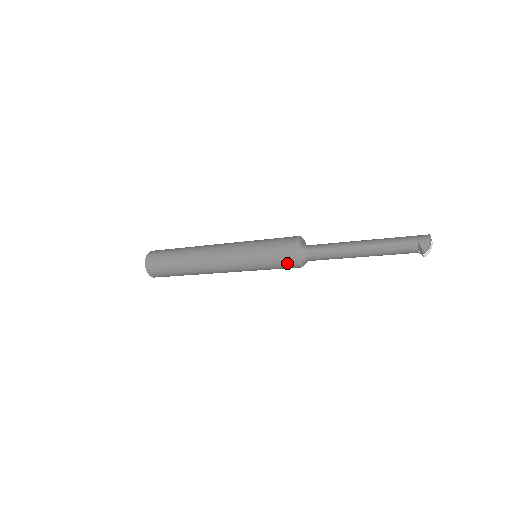
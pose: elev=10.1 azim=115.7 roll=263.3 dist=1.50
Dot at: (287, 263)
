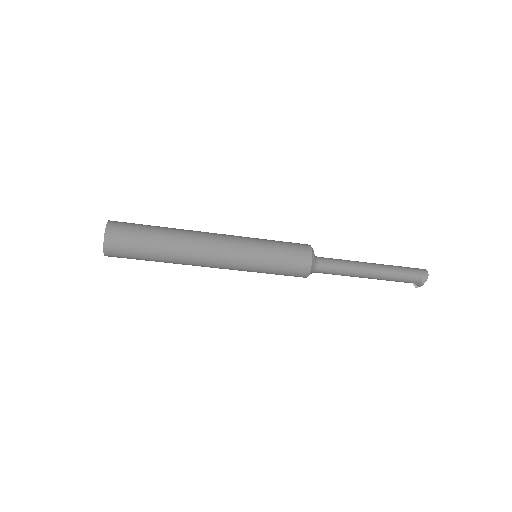
Dot at: (297, 275)
